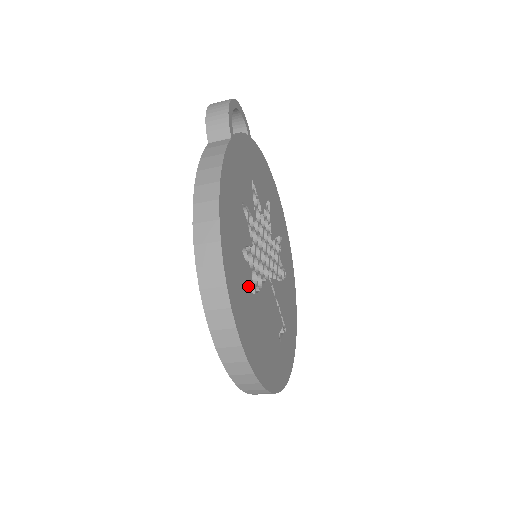
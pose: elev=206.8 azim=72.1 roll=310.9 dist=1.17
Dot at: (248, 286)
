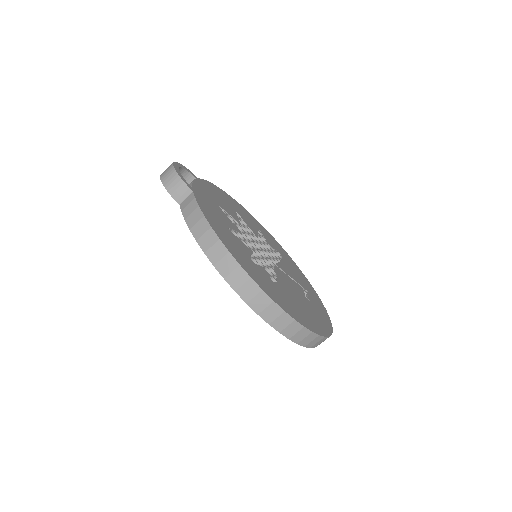
Dot at: (270, 280)
